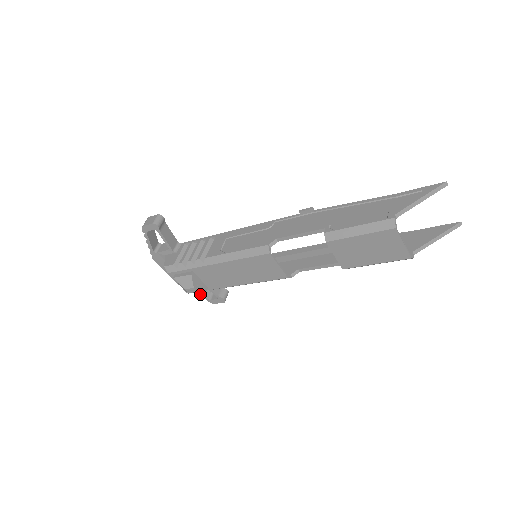
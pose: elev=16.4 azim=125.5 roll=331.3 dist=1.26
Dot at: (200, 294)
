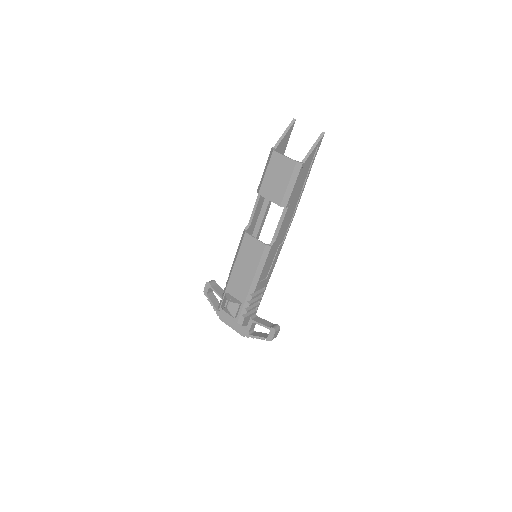
Dot at: (259, 336)
